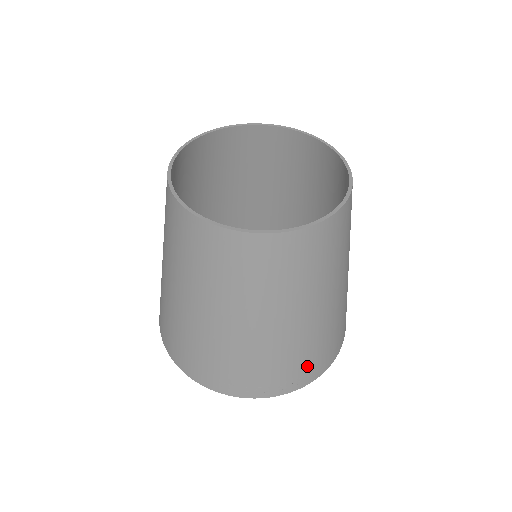
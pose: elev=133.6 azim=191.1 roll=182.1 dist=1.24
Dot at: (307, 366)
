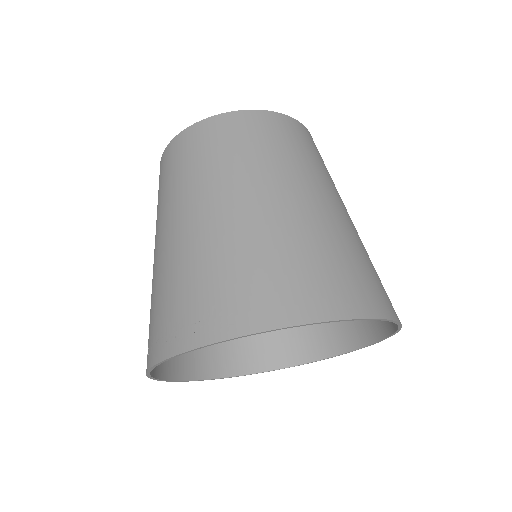
Dot at: (201, 303)
